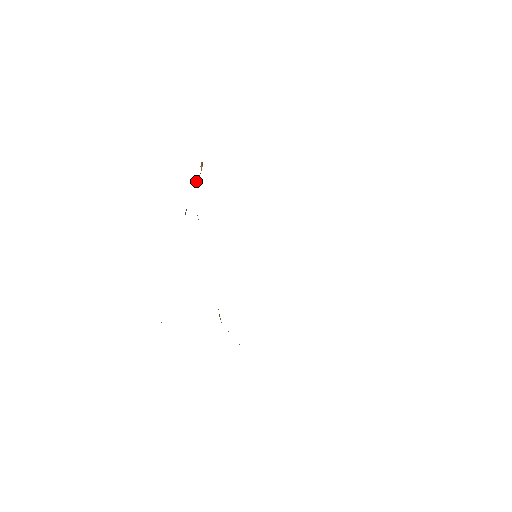
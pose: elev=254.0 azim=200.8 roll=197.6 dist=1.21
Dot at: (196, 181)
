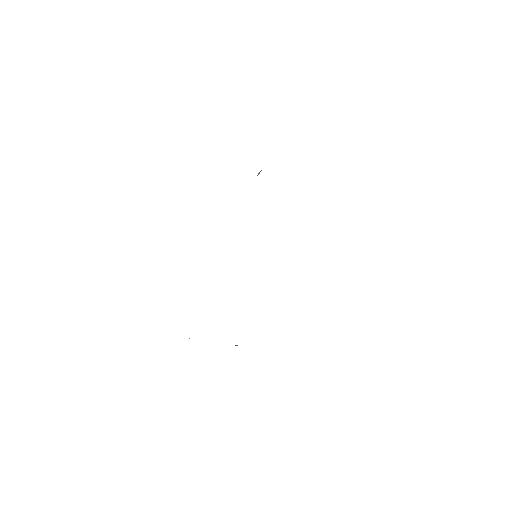
Dot at: occluded
